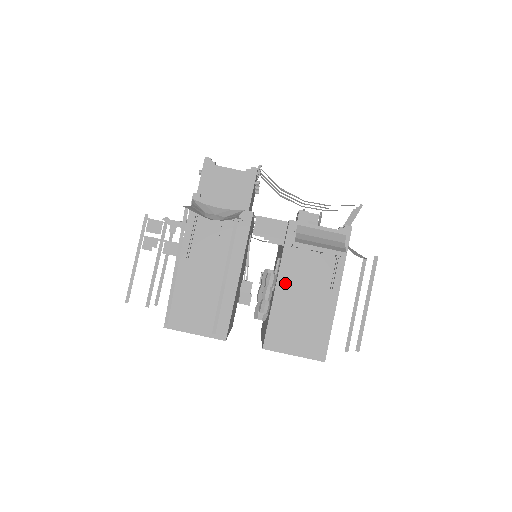
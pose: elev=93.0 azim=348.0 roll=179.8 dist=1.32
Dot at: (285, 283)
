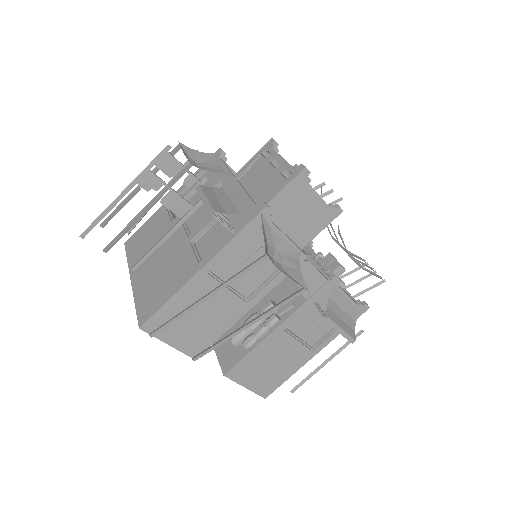
Dot at: (284, 331)
